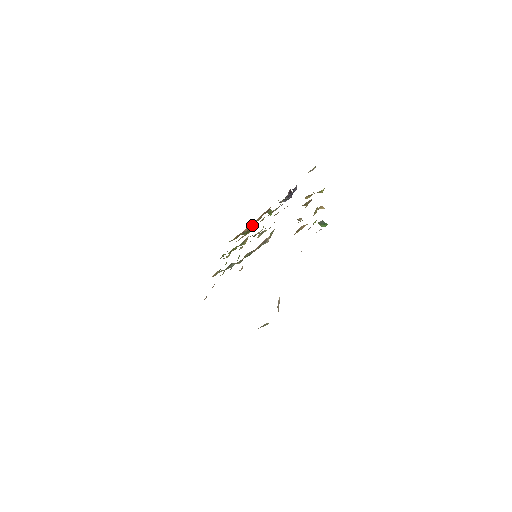
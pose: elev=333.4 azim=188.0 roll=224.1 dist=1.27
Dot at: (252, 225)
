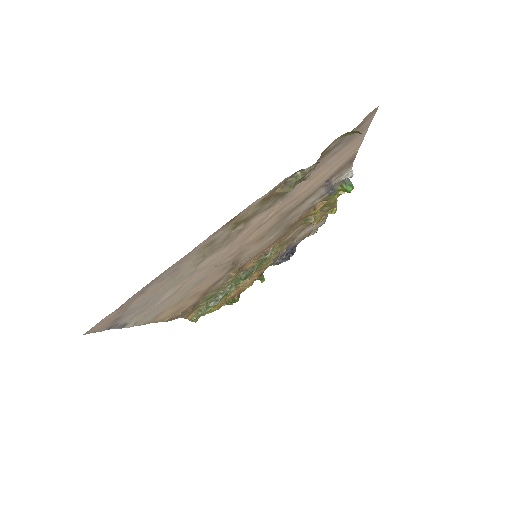
Dot at: (239, 293)
